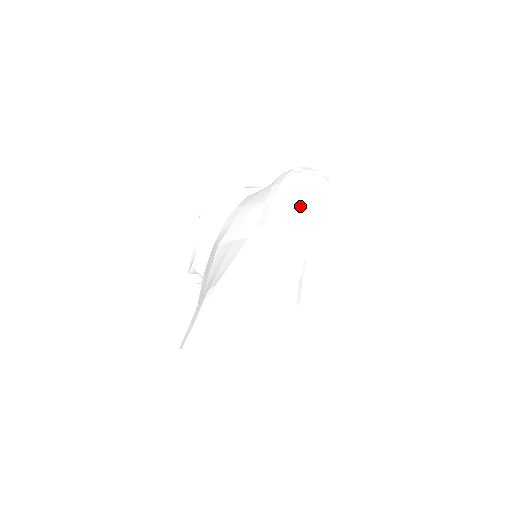
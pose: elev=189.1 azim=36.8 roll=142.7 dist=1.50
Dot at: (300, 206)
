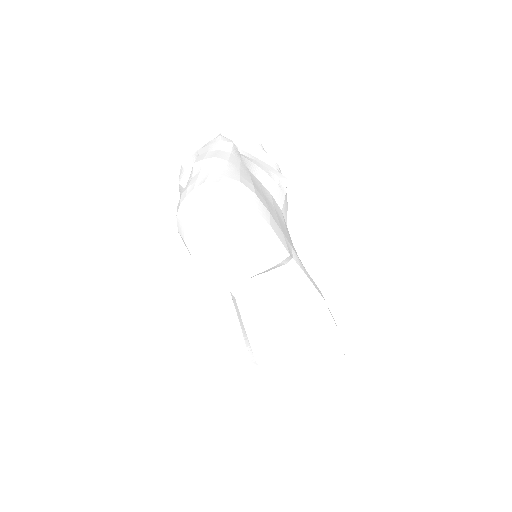
Dot at: (223, 262)
